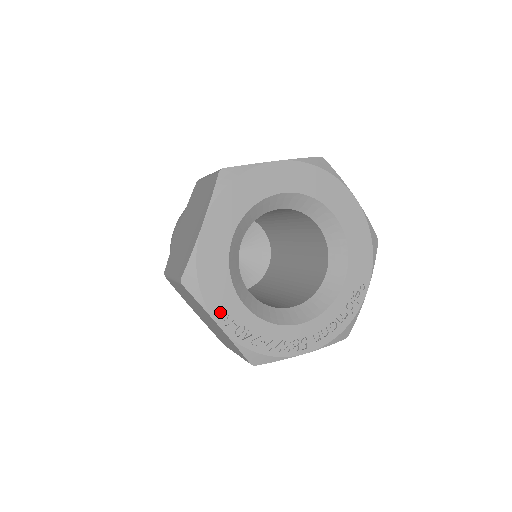
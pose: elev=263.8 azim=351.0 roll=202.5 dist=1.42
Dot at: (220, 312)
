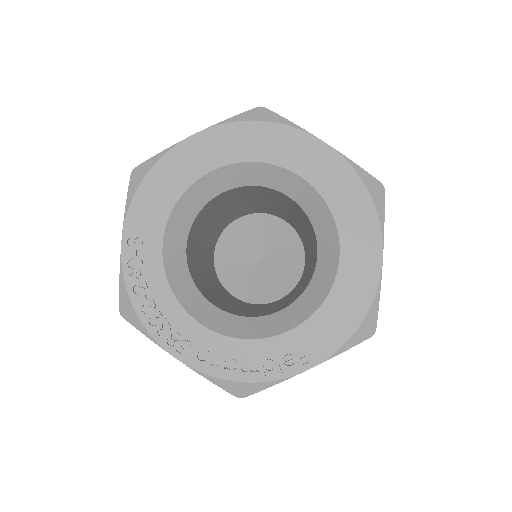
Dot at: (135, 227)
